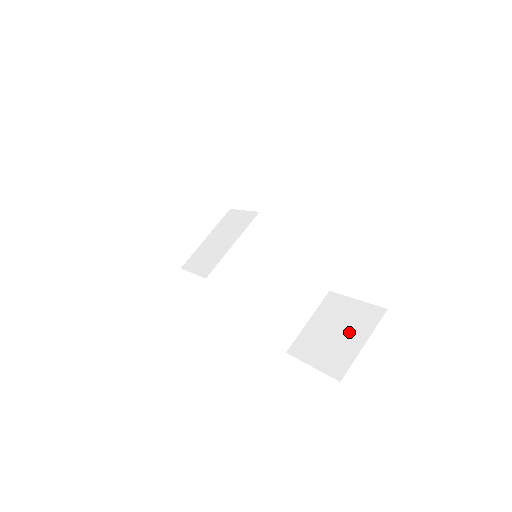
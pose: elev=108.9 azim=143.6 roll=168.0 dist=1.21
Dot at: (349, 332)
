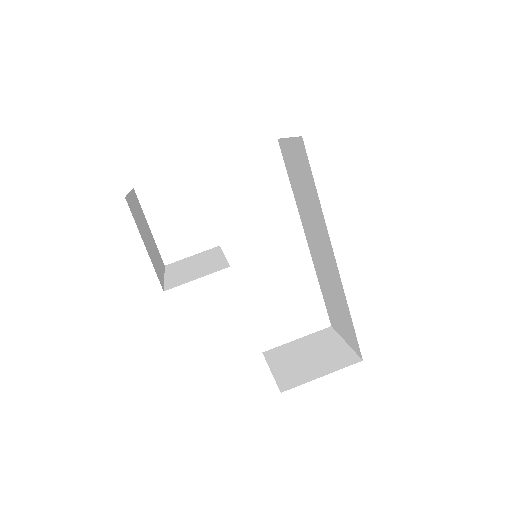
Dot at: (322, 347)
